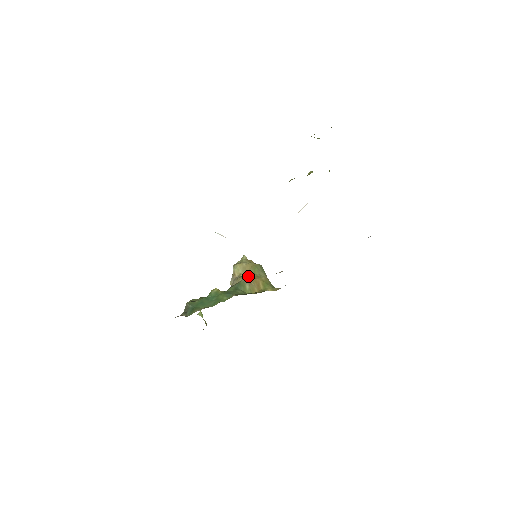
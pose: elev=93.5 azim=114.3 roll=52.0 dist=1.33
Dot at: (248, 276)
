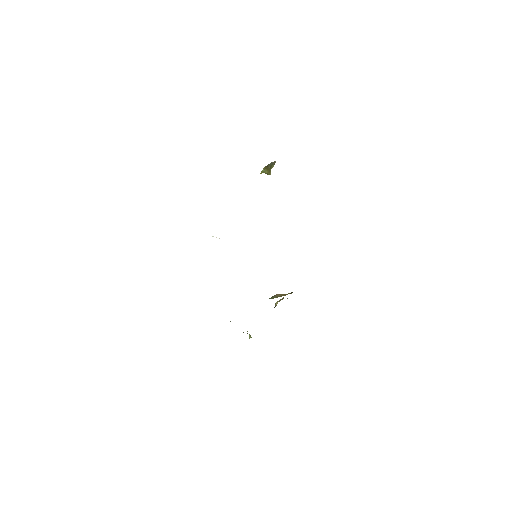
Dot at: occluded
